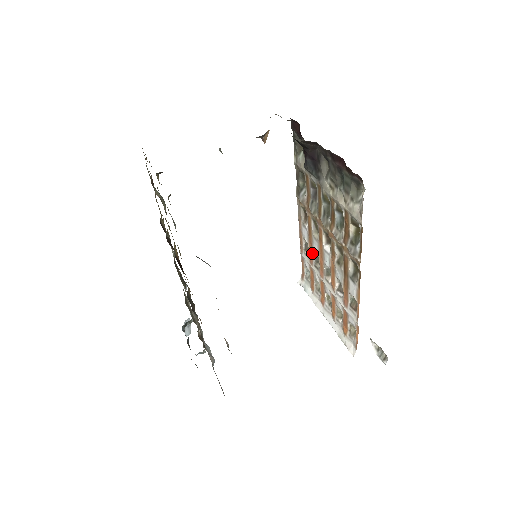
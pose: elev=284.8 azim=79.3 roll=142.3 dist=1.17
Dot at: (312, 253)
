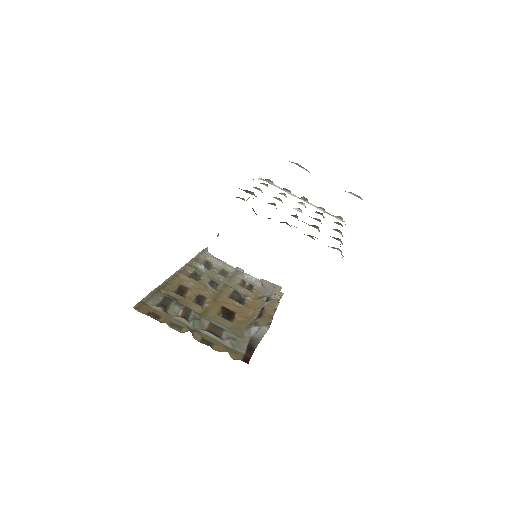
Dot at: occluded
